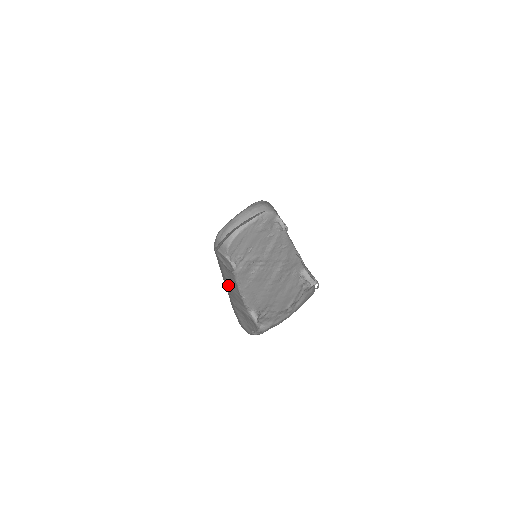
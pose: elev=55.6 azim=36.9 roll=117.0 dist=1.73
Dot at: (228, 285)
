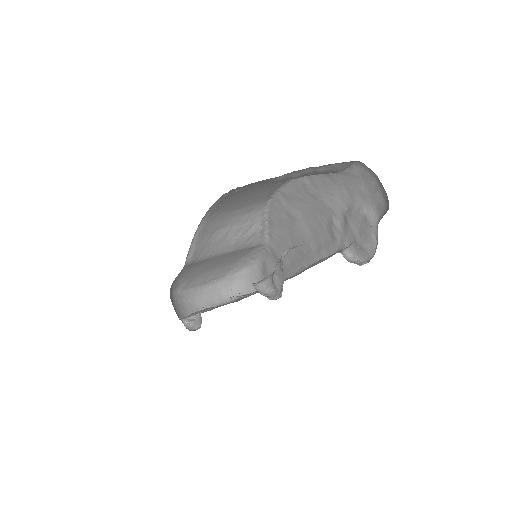
Dot at: occluded
